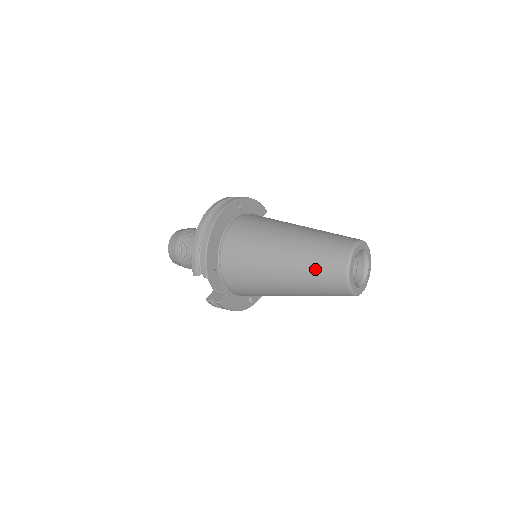
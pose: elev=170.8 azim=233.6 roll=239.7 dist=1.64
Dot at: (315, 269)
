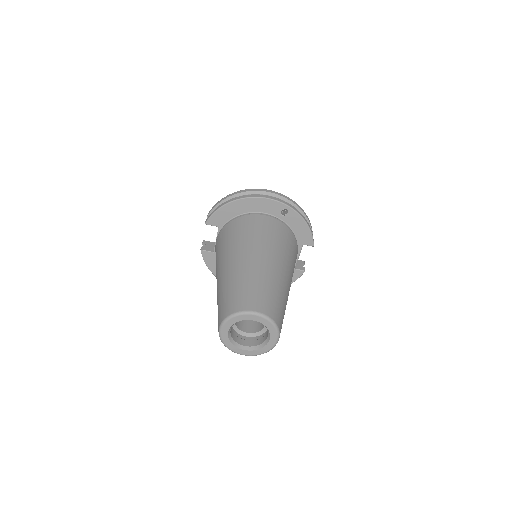
Dot at: (226, 292)
